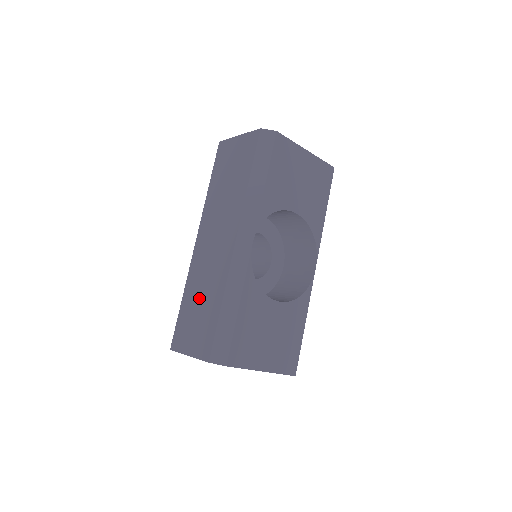
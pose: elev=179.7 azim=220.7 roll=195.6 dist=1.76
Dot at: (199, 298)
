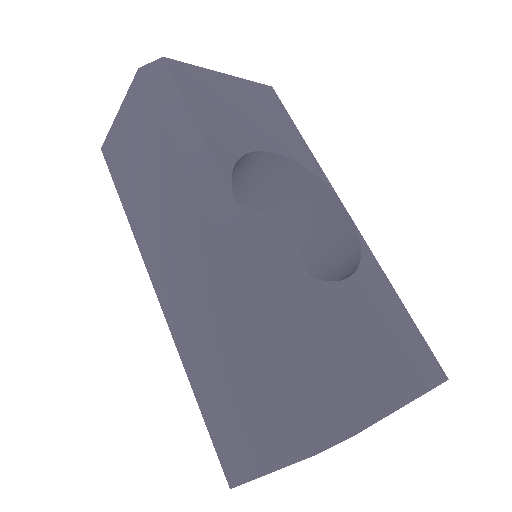
Dot at: (218, 364)
